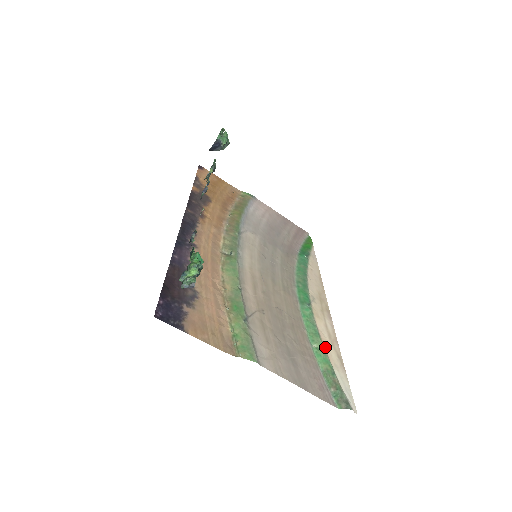
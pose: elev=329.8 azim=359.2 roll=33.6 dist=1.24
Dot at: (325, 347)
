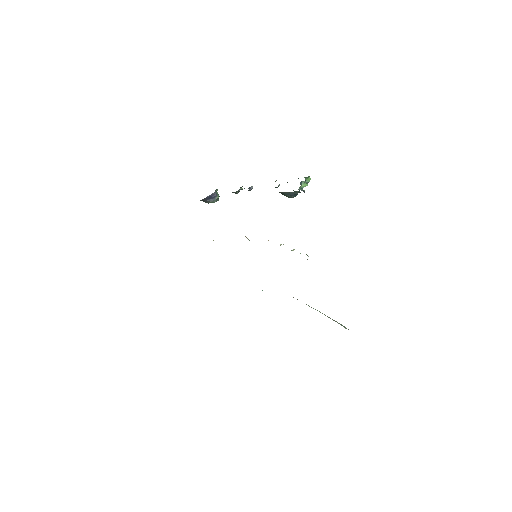
Dot at: occluded
